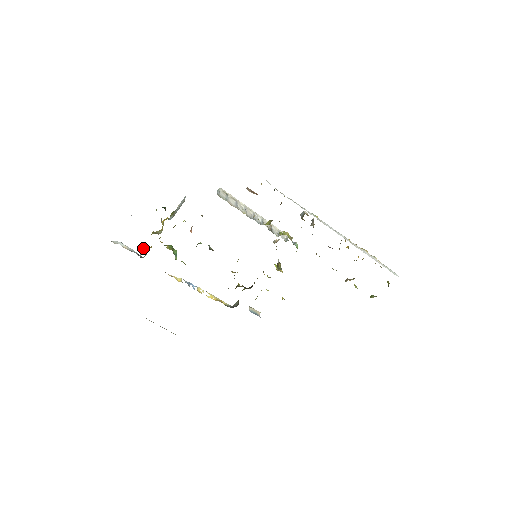
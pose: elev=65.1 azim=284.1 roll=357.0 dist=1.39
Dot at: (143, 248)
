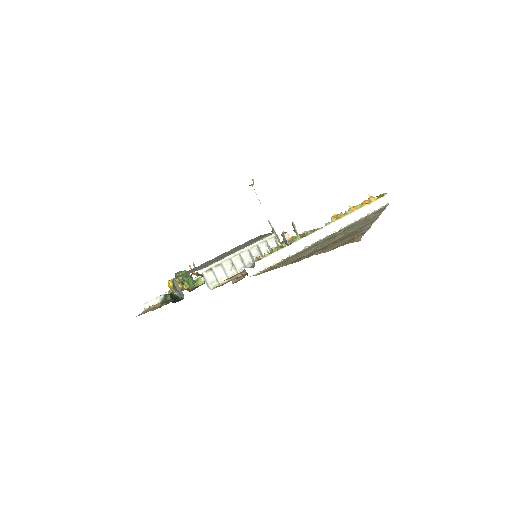
Dot at: occluded
